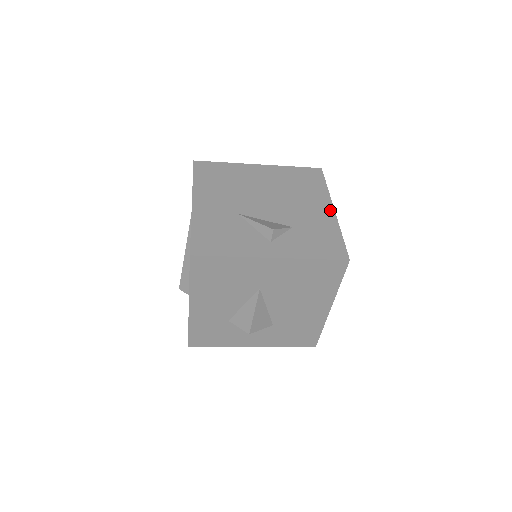
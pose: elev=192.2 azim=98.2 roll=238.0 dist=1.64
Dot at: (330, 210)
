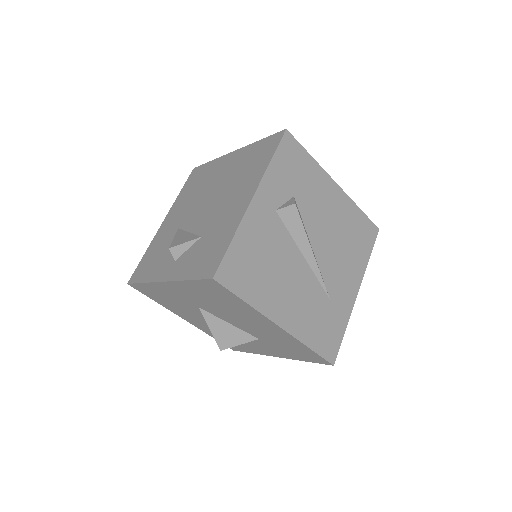
Dot at: (247, 201)
